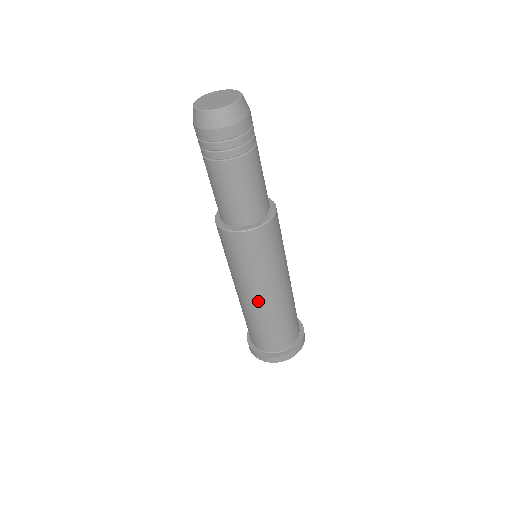
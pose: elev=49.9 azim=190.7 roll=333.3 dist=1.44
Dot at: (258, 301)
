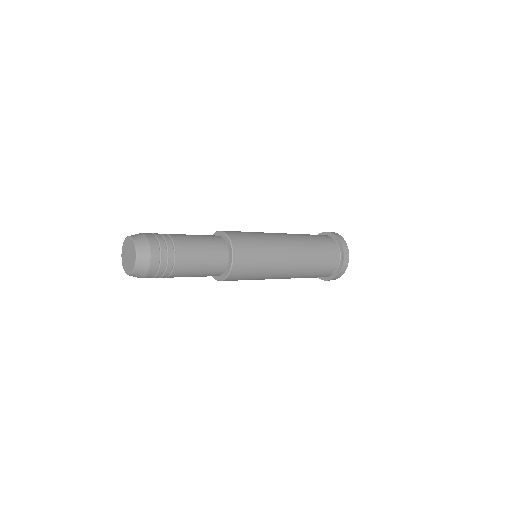
Dot at: (283, 278)
